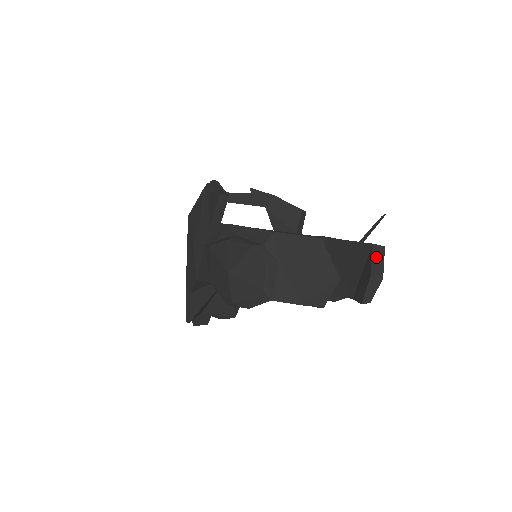
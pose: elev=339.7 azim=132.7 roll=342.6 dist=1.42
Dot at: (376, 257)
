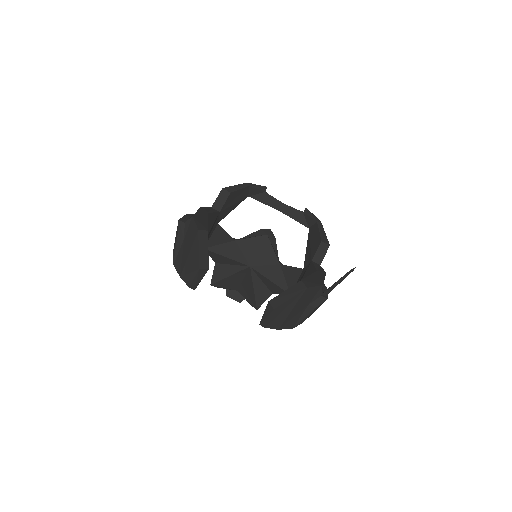
Dot at: (290, 291)
